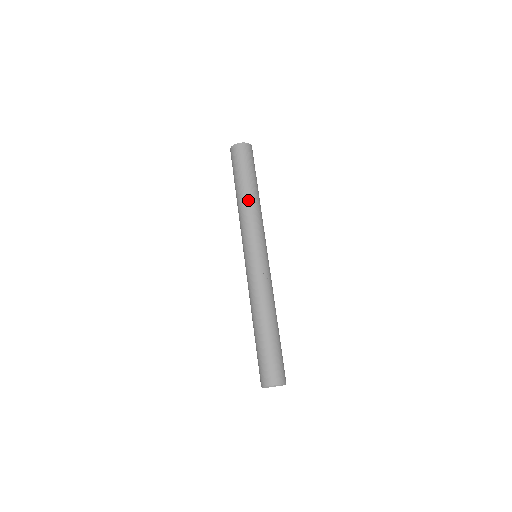
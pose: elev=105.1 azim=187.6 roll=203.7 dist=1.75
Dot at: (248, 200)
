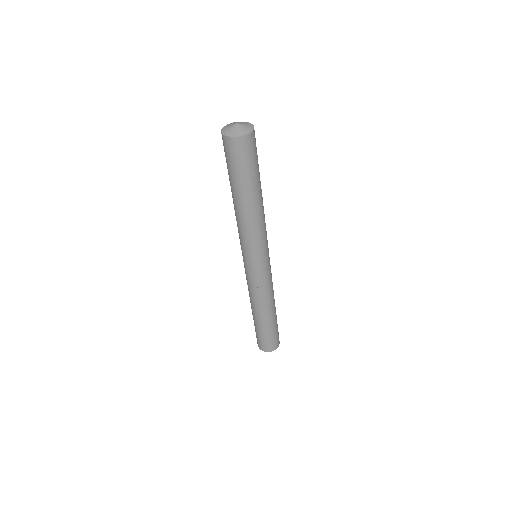
Dot at: (241, 213)
